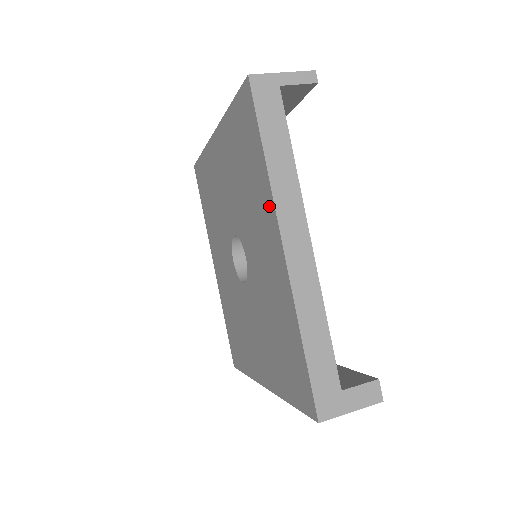
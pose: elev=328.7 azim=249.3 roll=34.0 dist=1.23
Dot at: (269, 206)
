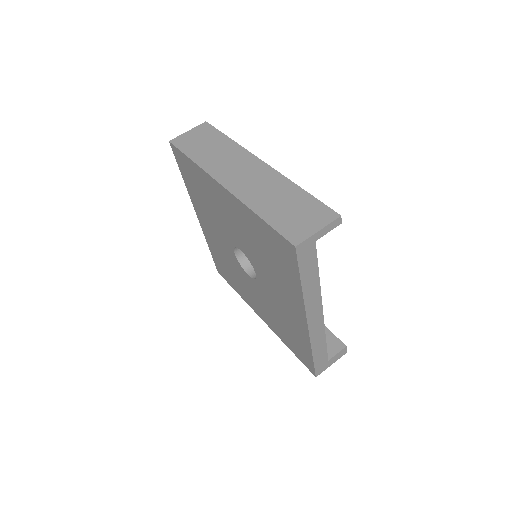
Dot at: (298, 302)
